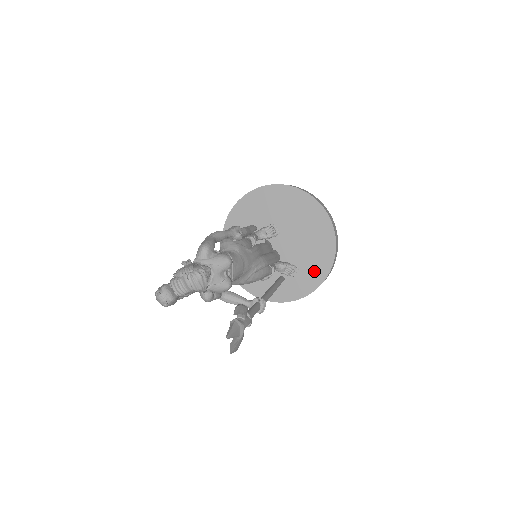
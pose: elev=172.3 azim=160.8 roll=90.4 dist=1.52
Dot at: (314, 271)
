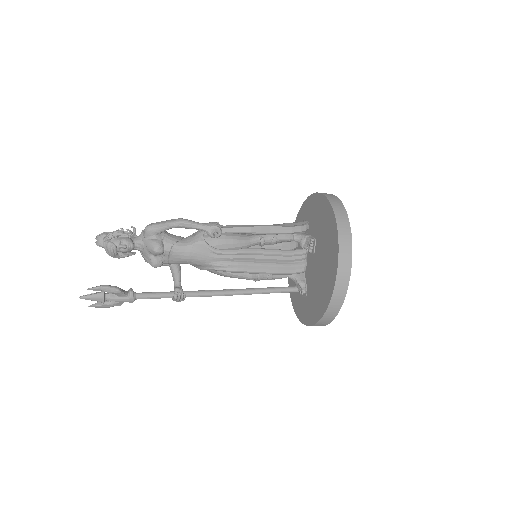
Dot at: (310, 310)
